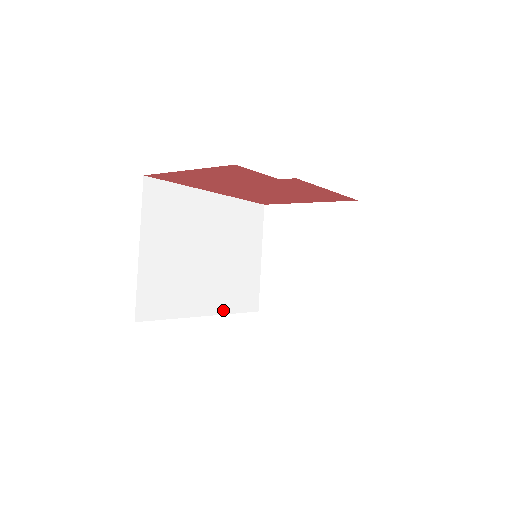
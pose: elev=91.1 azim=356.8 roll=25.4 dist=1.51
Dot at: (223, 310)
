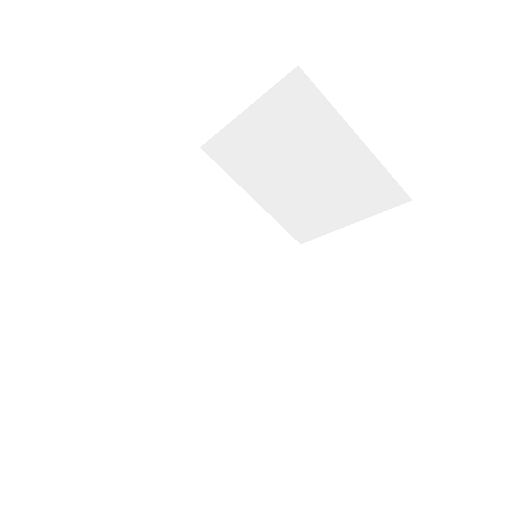
Dot at: (272, 295)
